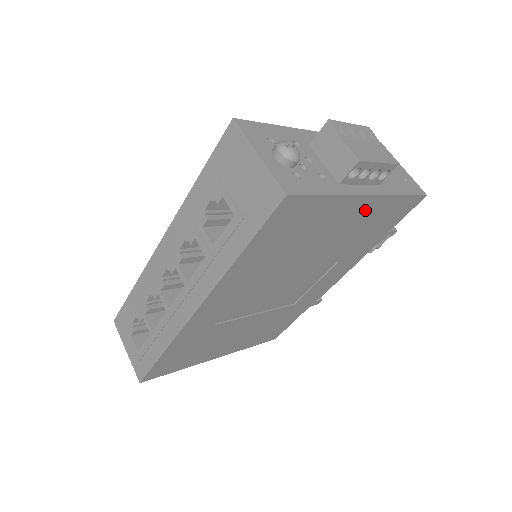
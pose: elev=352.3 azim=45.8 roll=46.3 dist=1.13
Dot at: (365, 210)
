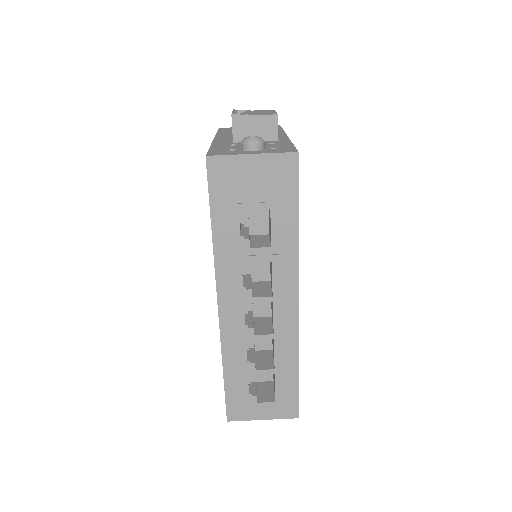
Dot at: occluded
